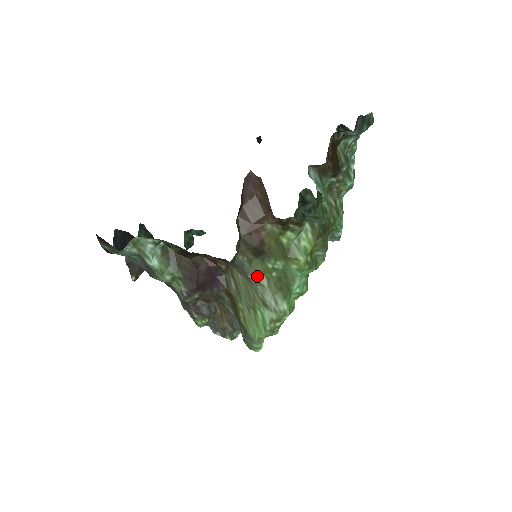
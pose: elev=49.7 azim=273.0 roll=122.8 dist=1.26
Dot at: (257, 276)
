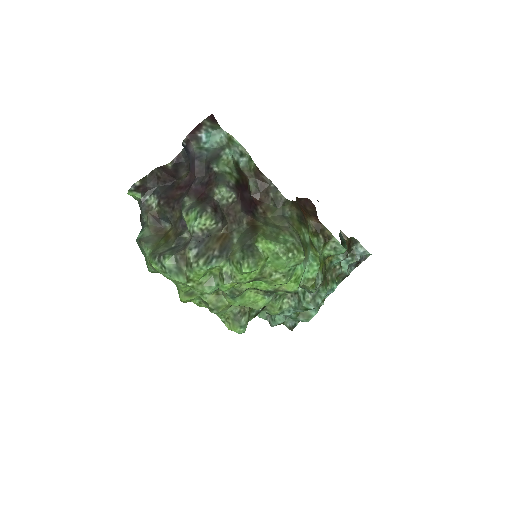
Dot at: (292, 225)
